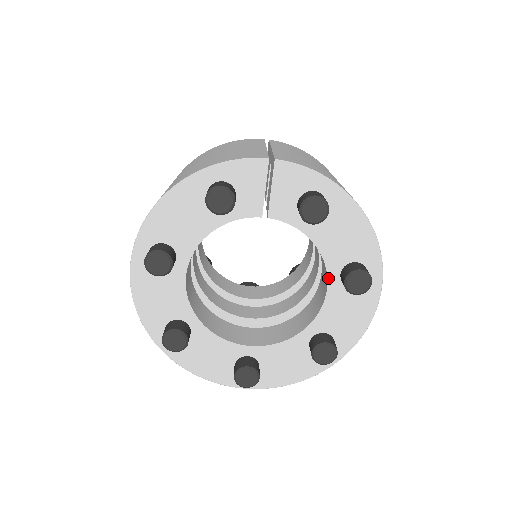
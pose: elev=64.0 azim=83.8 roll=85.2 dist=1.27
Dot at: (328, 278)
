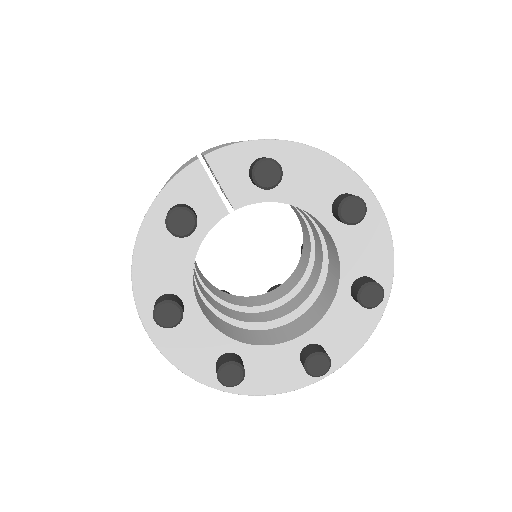
Dot at: (325, 227)
